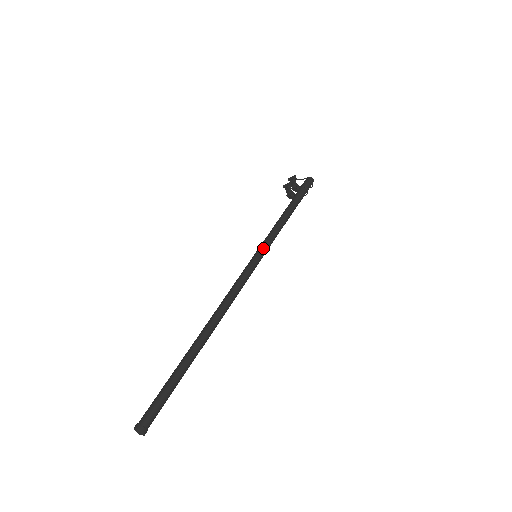
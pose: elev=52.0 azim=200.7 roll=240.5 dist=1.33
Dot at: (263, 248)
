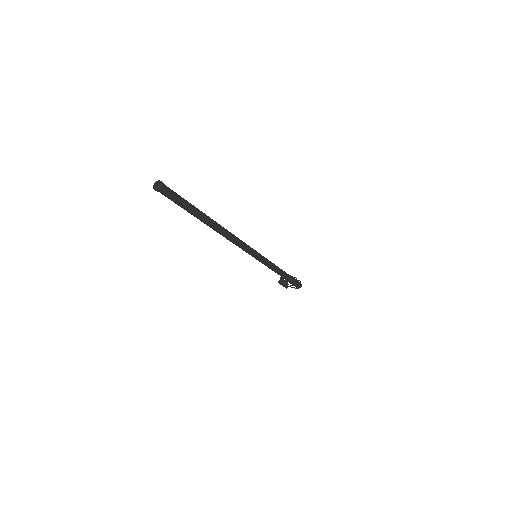
Dot at: occluded
